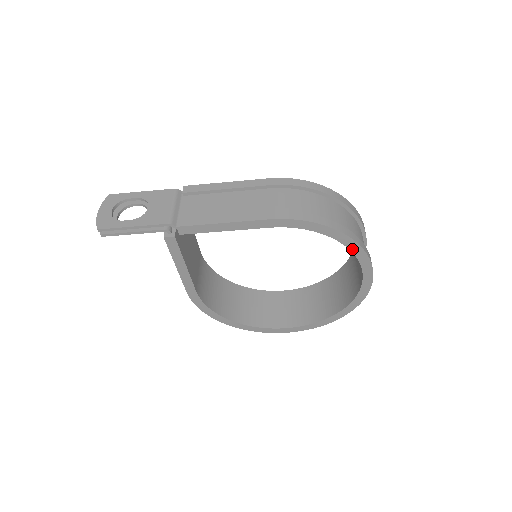
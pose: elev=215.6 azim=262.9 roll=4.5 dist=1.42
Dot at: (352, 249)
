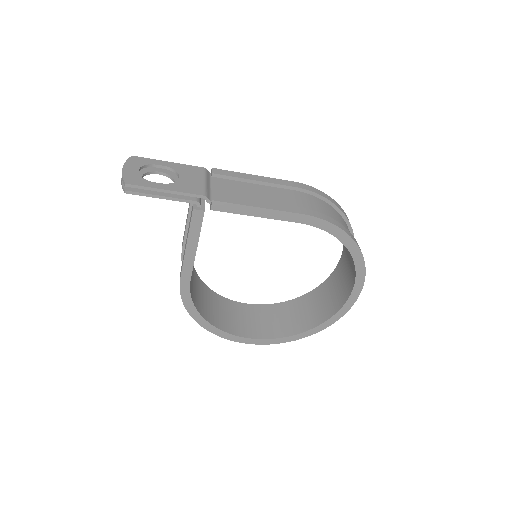
Dot at: (356, 262)
